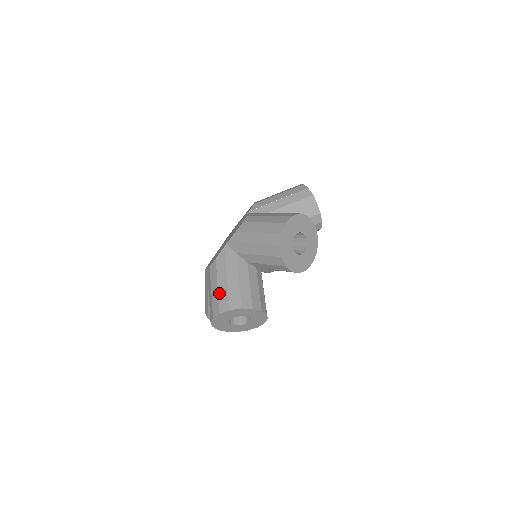
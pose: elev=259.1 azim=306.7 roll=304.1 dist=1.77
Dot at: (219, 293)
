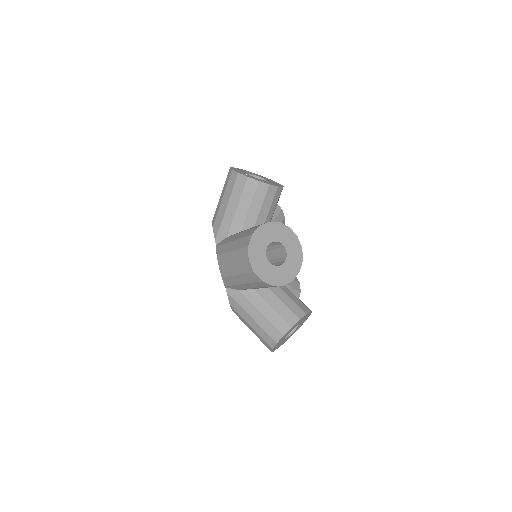
Dot at: (236, 249)
